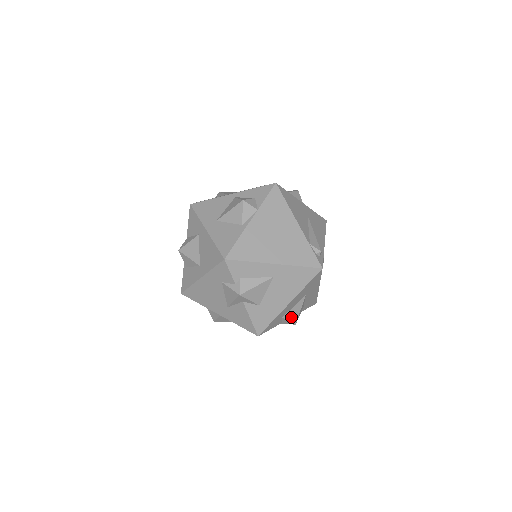
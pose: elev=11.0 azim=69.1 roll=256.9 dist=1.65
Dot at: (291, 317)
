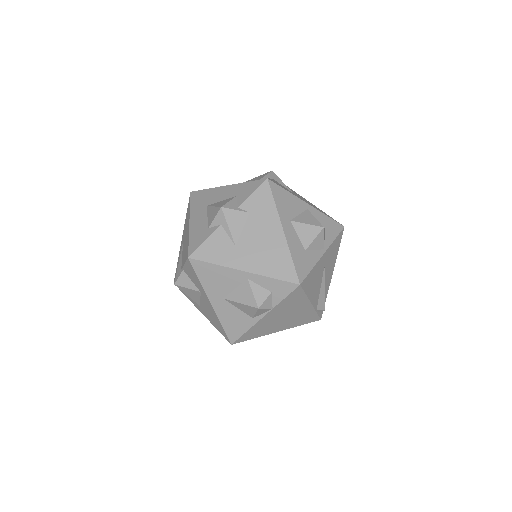
Dot at: occluded
